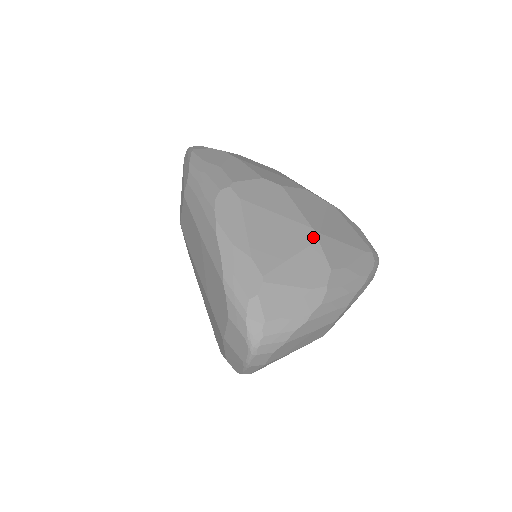
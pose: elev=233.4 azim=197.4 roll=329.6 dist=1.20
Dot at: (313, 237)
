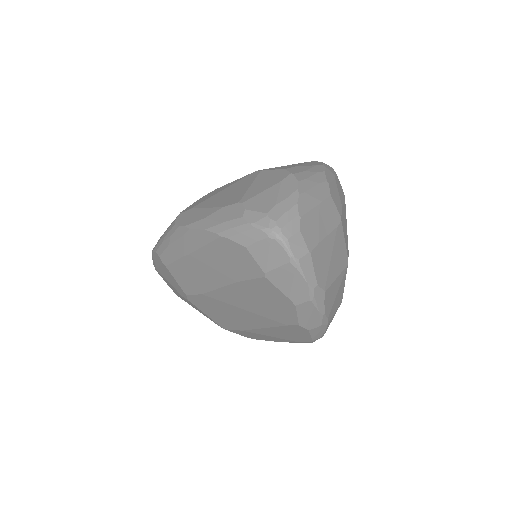
Dot at: (256, 173)
